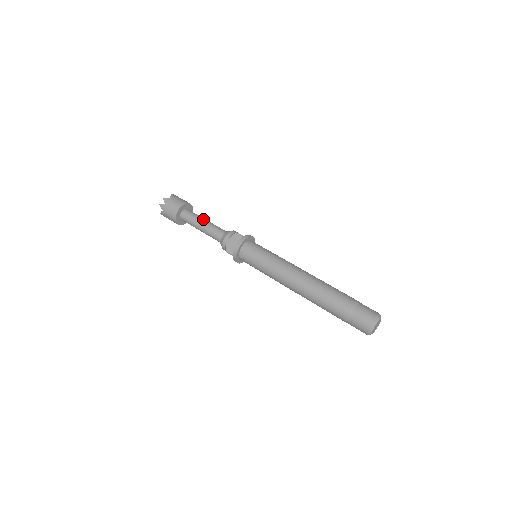
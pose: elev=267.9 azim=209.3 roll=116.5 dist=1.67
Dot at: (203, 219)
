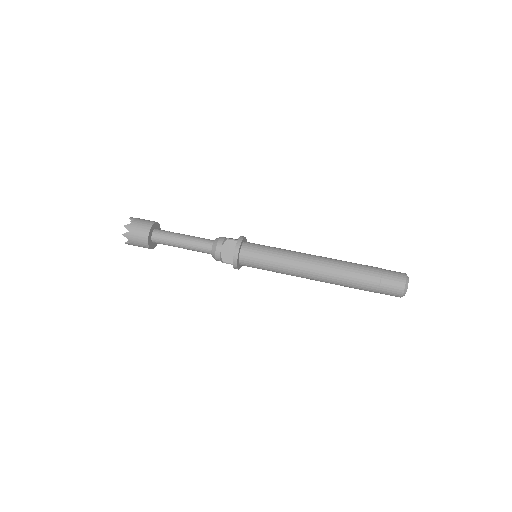
Dot at: (180, 235)
